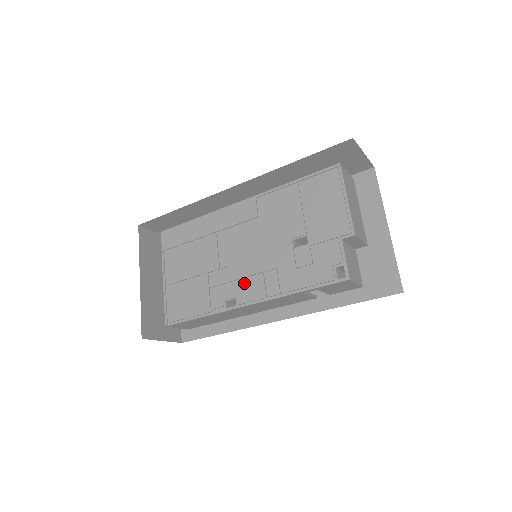
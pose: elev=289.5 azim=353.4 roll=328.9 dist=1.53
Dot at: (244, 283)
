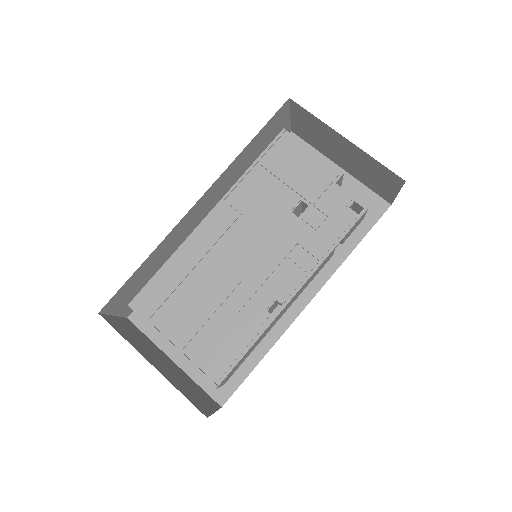
Dot at: (274, 280)
